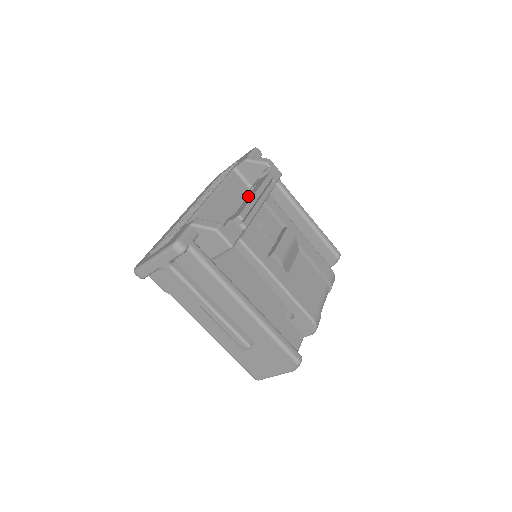
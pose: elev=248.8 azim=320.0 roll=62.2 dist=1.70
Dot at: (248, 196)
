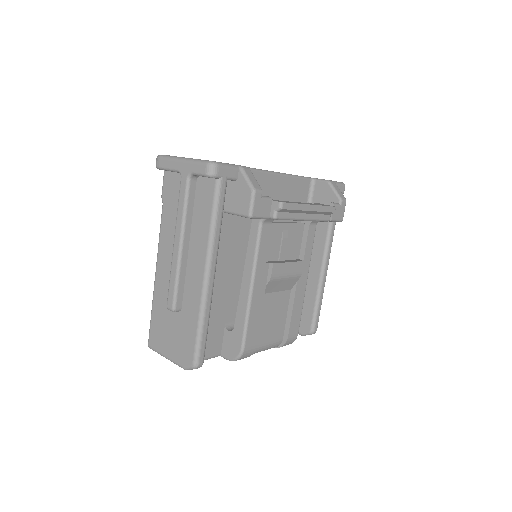
Dot at: occluded
